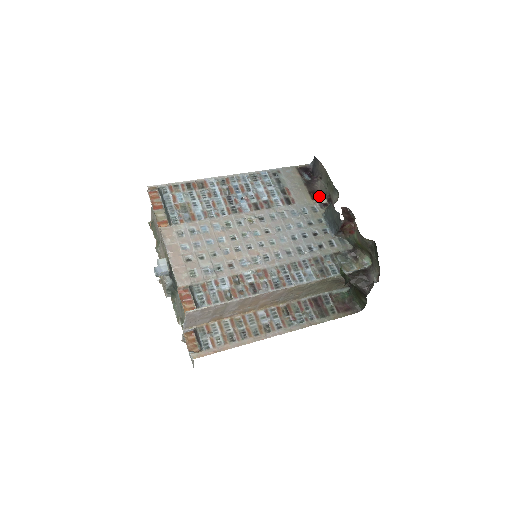
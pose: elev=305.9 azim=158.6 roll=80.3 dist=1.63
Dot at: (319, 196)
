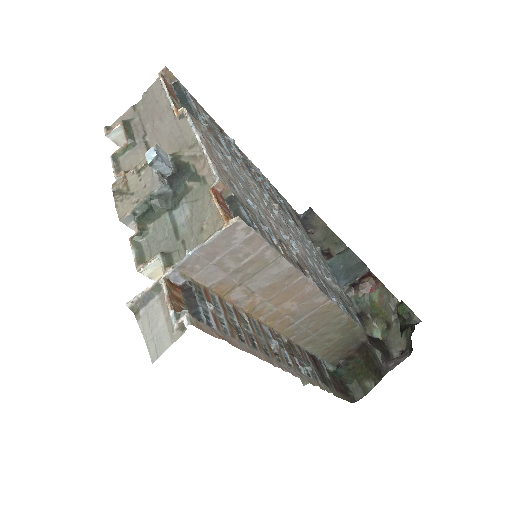
Dot at: occluded
